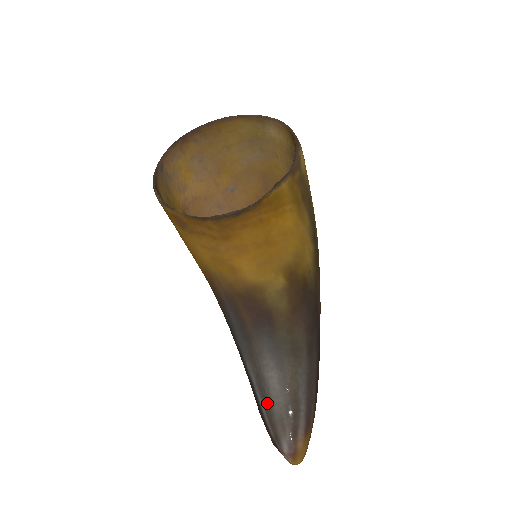
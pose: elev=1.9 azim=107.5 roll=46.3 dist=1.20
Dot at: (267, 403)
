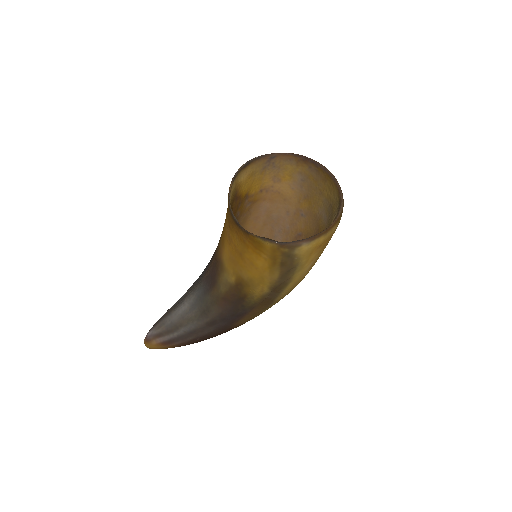
Dot at: (171, 310)
